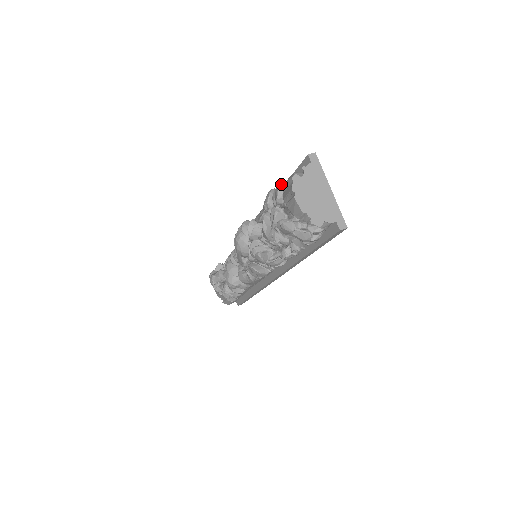
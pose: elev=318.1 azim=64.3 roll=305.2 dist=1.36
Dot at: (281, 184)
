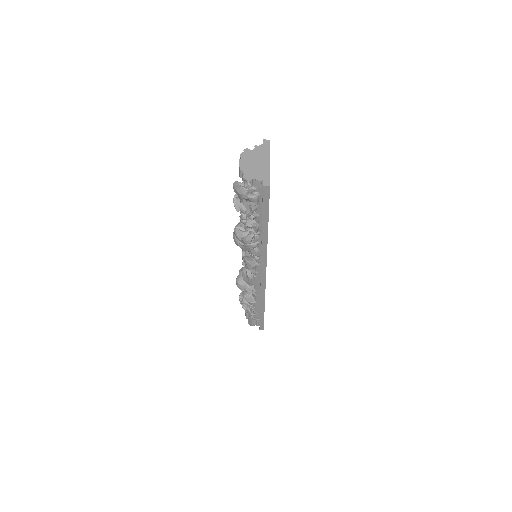
Dot at: occluded
